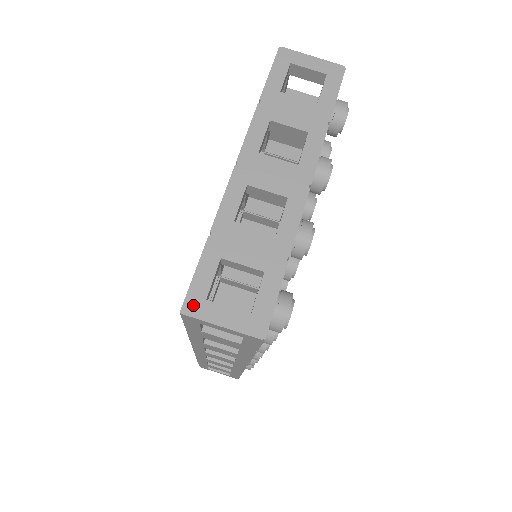
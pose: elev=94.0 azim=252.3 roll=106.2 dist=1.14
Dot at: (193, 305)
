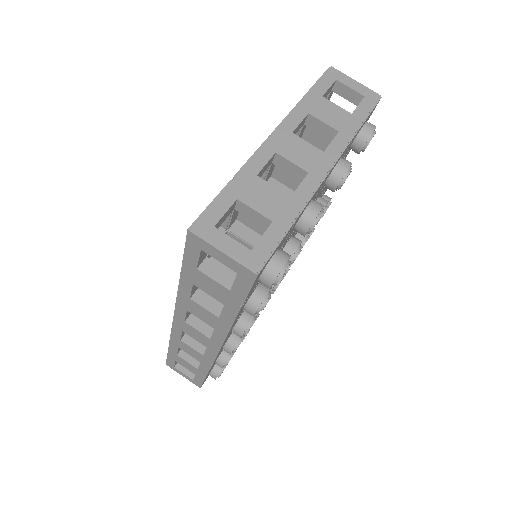
Dot at: (201, 227)
